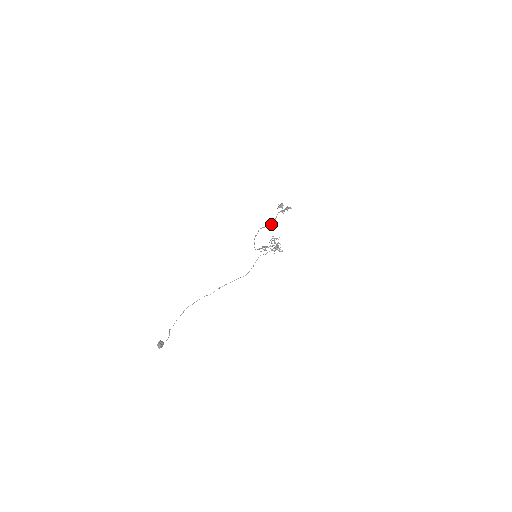
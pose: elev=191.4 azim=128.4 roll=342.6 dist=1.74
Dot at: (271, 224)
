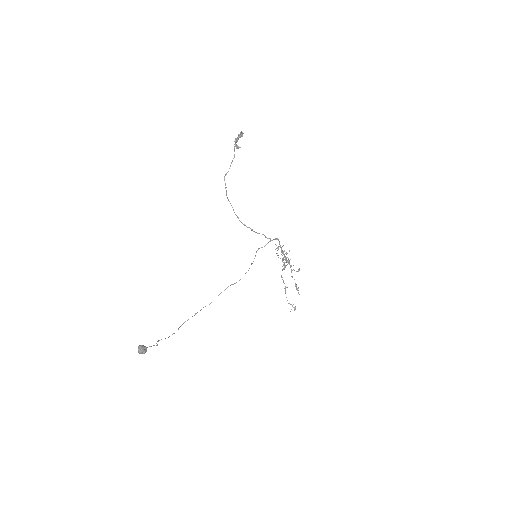
Dot at: (232, 161)
